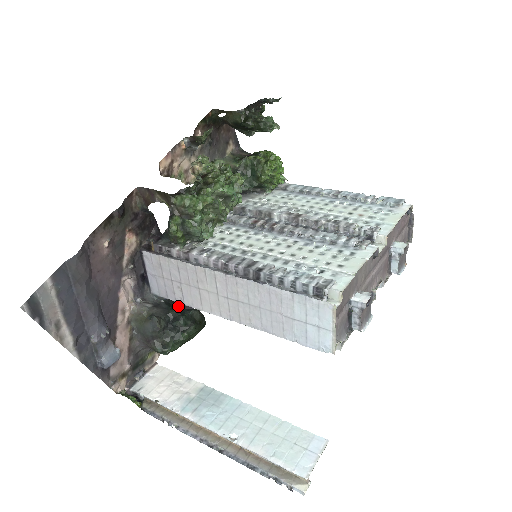
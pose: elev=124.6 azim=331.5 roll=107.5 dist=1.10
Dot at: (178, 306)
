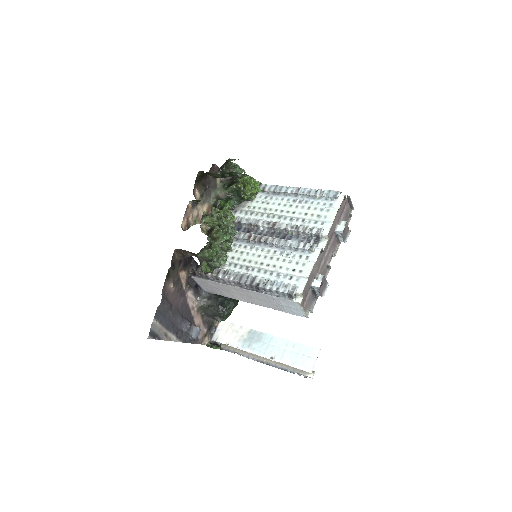
Dot at: occluded
